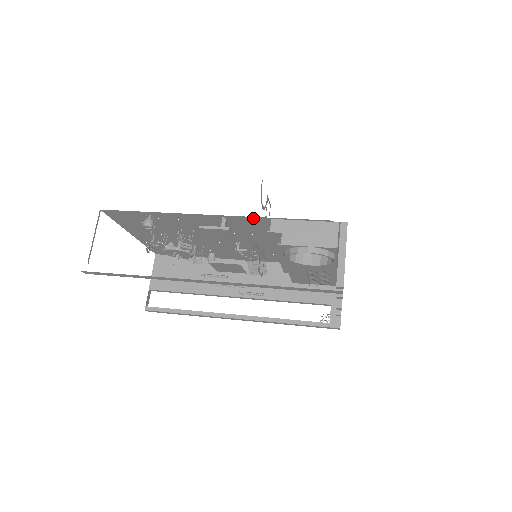
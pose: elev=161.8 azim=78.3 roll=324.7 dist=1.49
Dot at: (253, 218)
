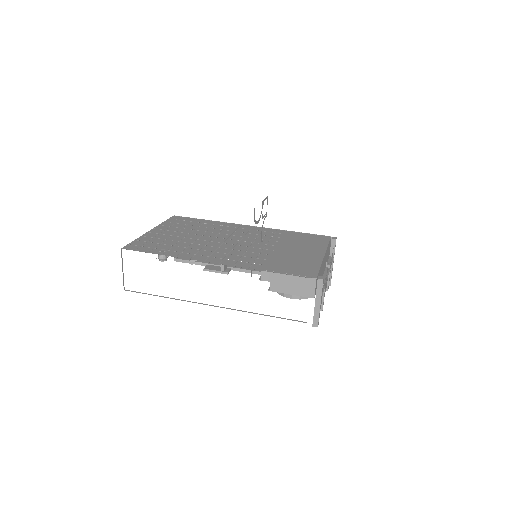
Dot at: (246, 267)
